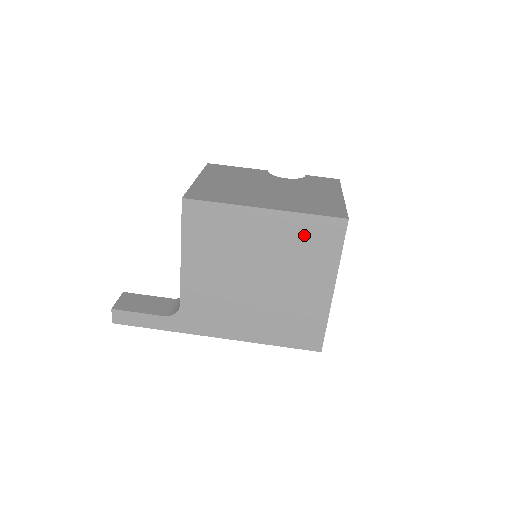
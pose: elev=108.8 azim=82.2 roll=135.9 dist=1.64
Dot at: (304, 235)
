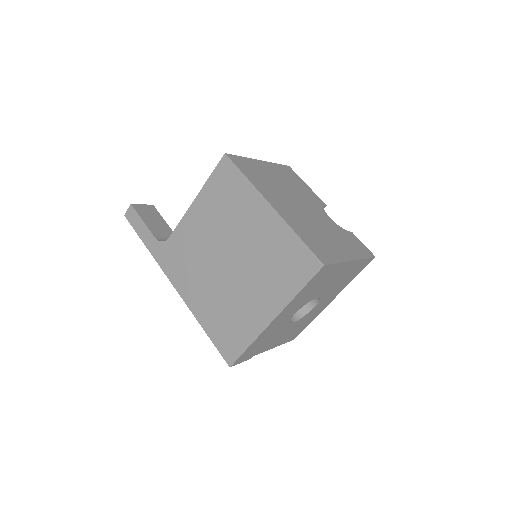
Dot at: (283, 251)
